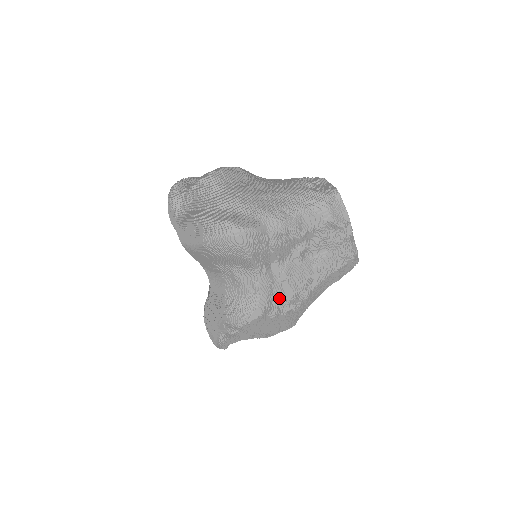
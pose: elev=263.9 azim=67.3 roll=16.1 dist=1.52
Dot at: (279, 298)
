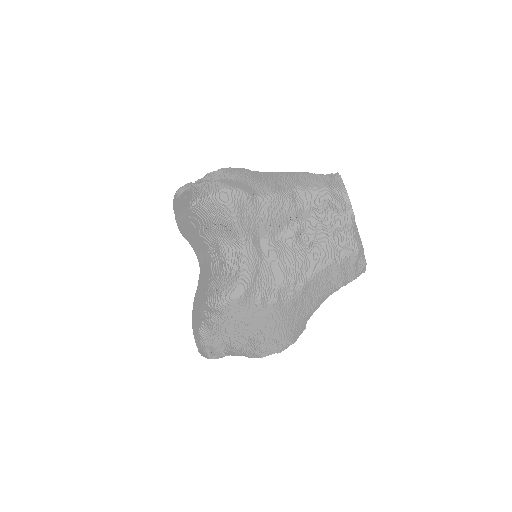
Dot at: (267, 281)
